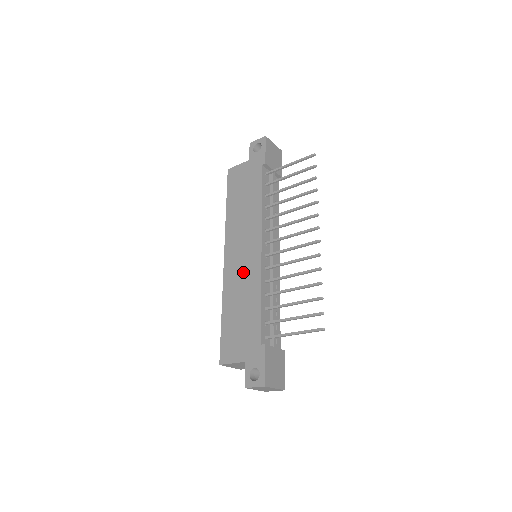
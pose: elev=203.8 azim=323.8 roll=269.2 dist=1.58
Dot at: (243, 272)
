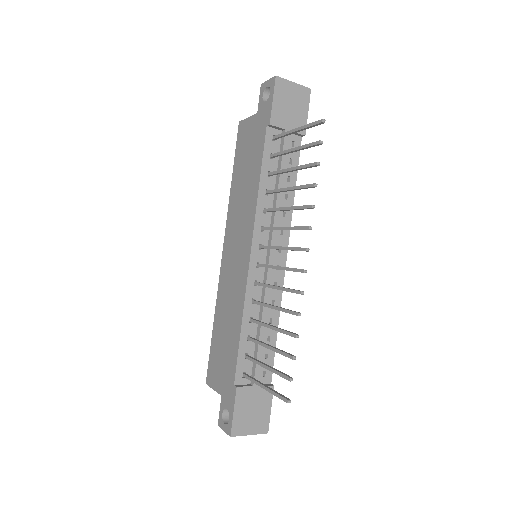
Dot at: (233, 281)
